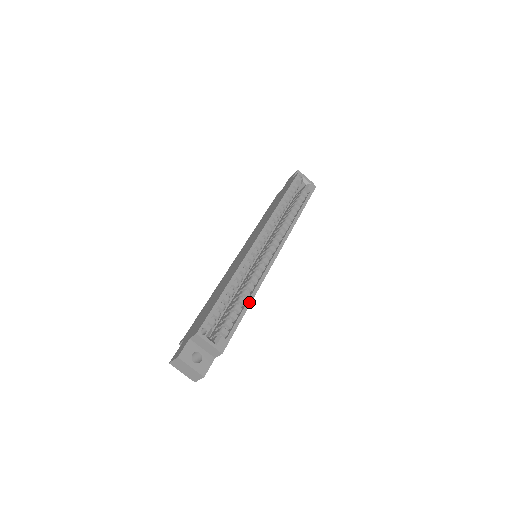
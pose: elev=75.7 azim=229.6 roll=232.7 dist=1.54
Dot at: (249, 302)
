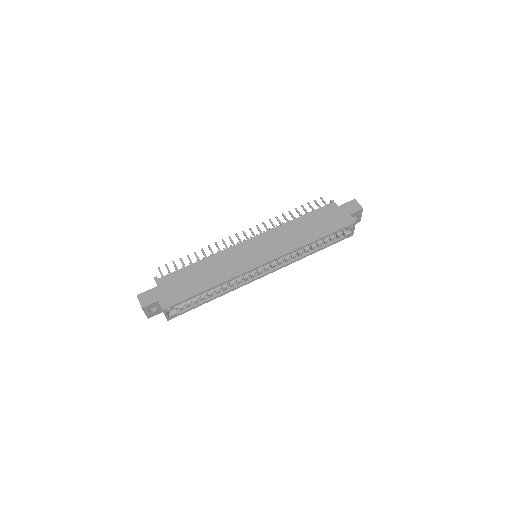
Dot at: (213, 299)
